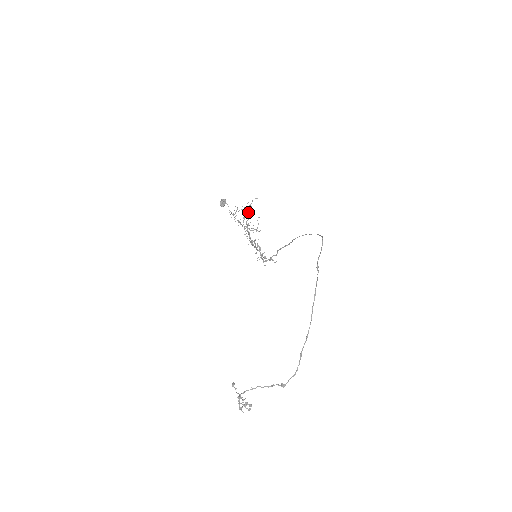
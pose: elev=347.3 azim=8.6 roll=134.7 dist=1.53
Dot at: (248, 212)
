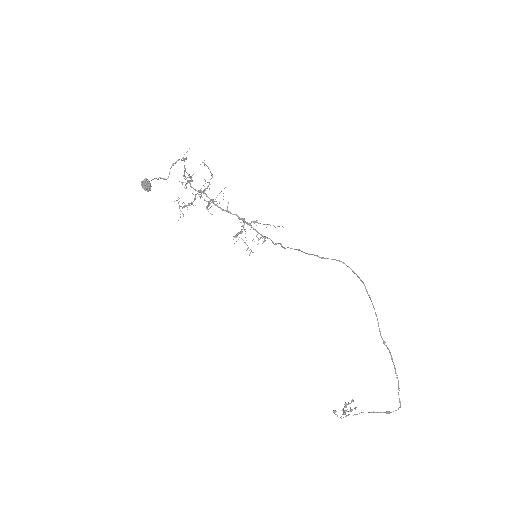
Dot at: (191, 181)
